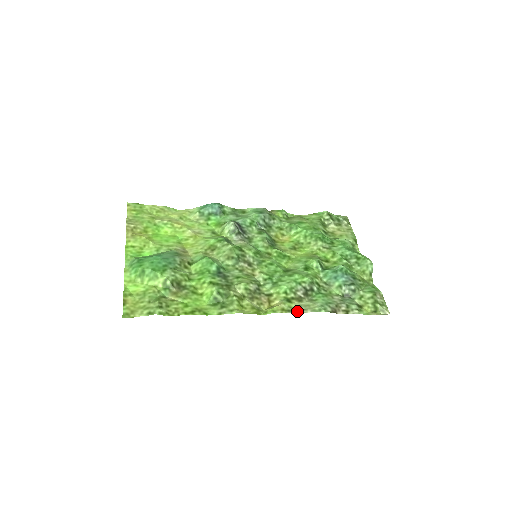
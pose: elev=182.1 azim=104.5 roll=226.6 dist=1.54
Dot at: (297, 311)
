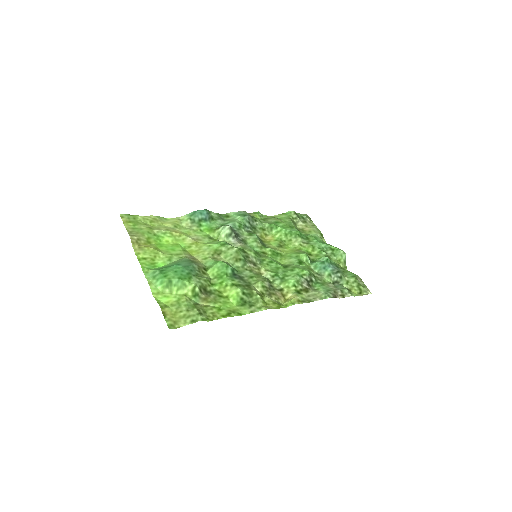
Dot at: (309, 301)
